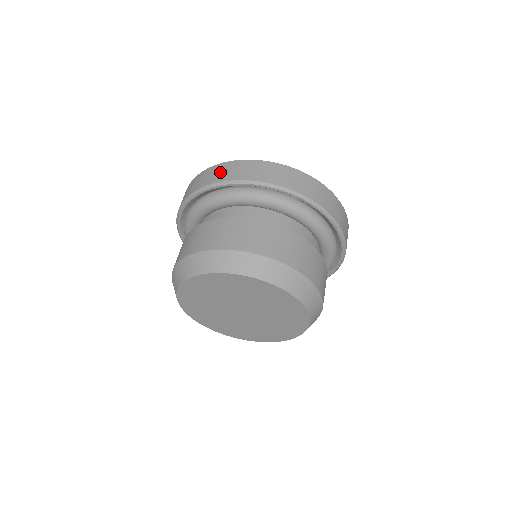
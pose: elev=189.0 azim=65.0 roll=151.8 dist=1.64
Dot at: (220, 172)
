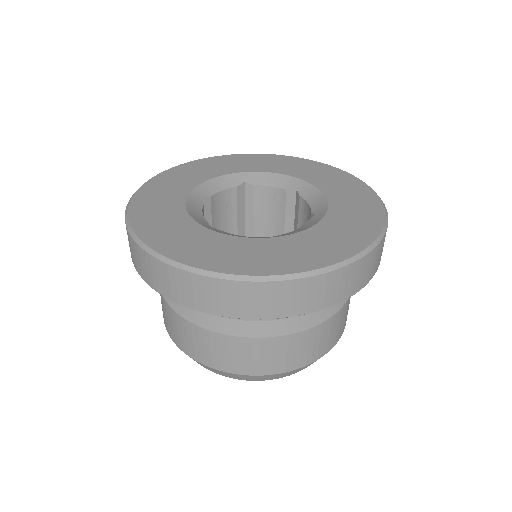
Dot at: (282, 301)
